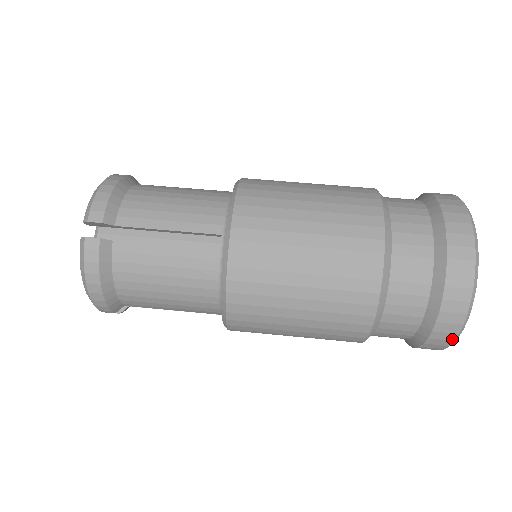
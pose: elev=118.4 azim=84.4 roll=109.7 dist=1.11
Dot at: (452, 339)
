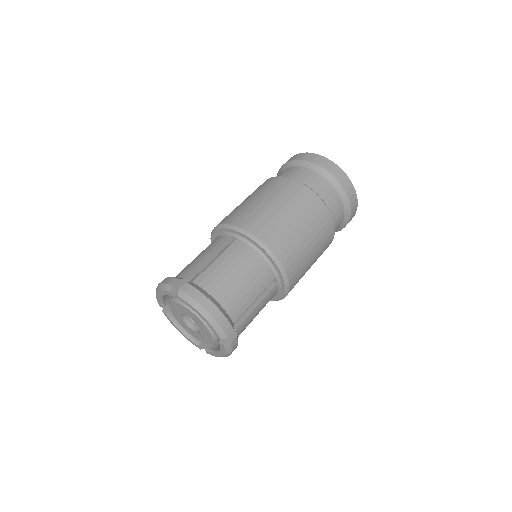
Dot at: (348, 179)
